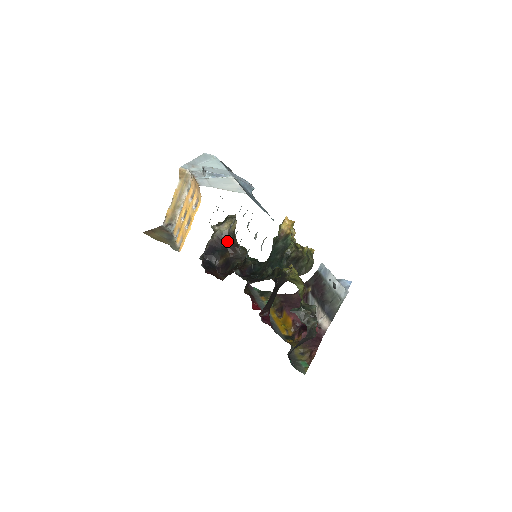
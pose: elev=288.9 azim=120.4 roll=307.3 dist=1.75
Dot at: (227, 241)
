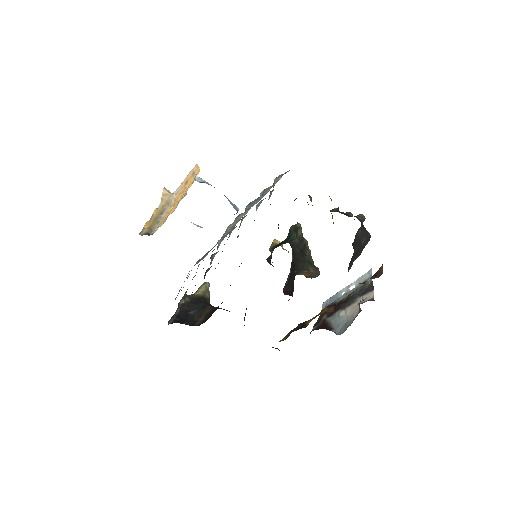
Dot at: (204, 302)
